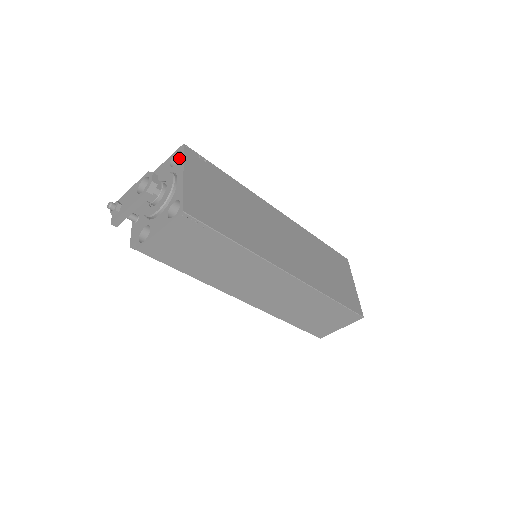
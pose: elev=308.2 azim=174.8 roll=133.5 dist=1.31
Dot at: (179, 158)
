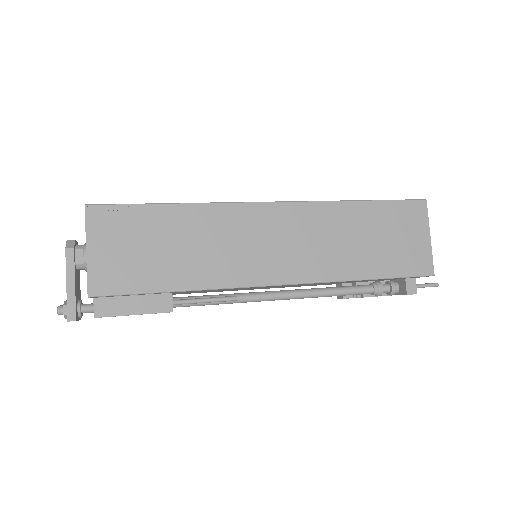
Dot at: occluded
